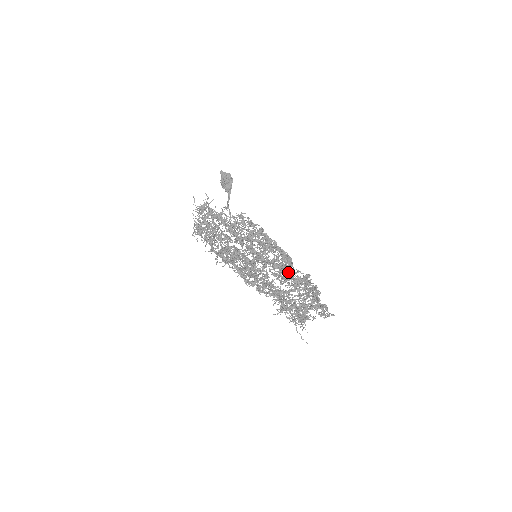
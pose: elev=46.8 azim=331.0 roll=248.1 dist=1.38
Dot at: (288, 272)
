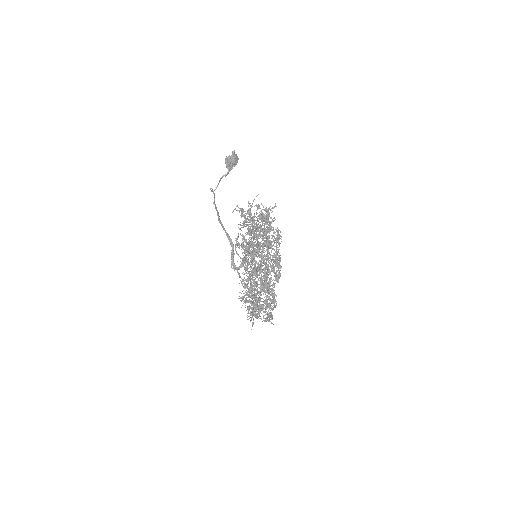
Dot at: (270, 282)
